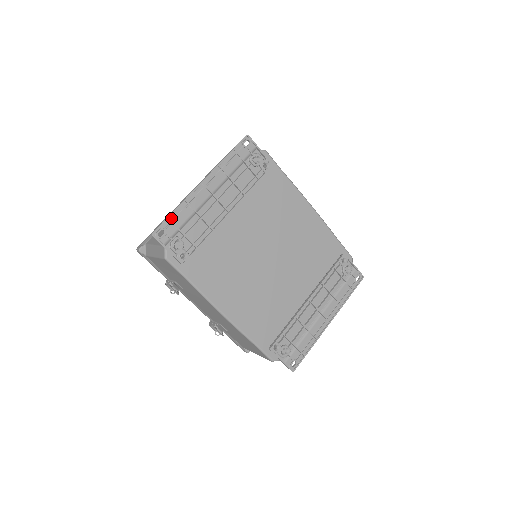
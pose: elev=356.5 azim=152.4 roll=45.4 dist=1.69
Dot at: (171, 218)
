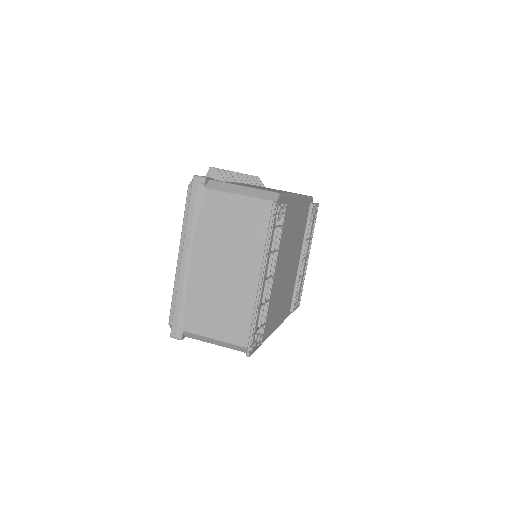
Dot at: (252, 331)
